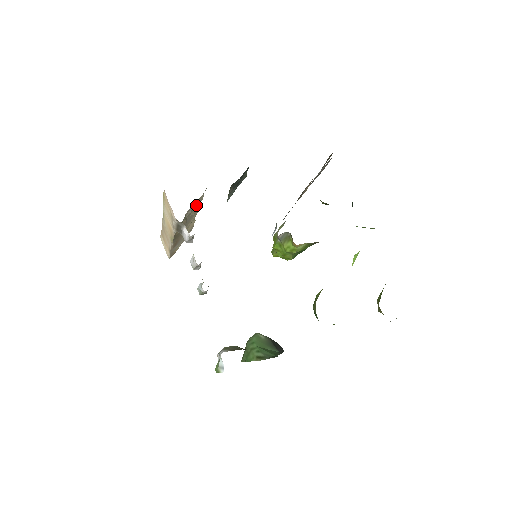
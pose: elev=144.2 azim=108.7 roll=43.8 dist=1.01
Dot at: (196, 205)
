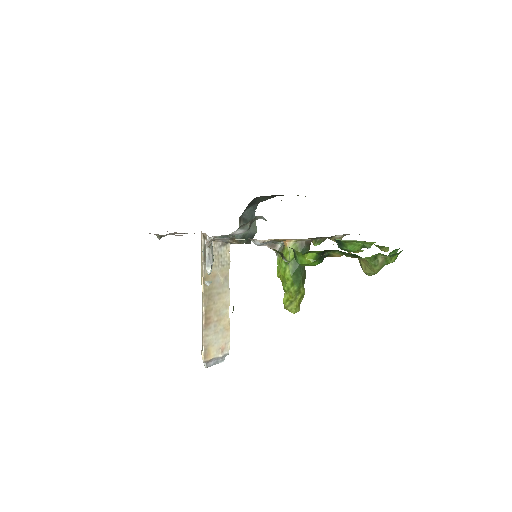
Dot at: (223, 258)
